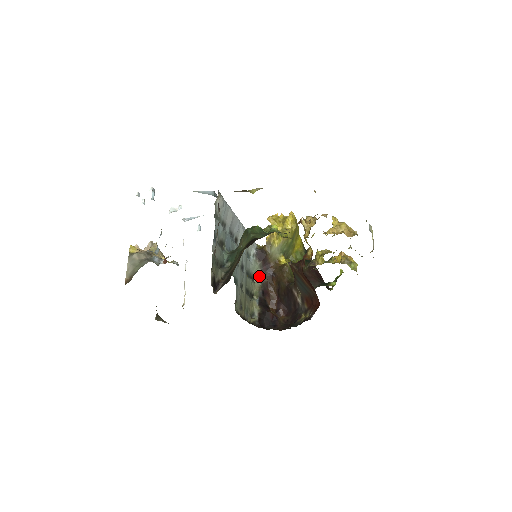
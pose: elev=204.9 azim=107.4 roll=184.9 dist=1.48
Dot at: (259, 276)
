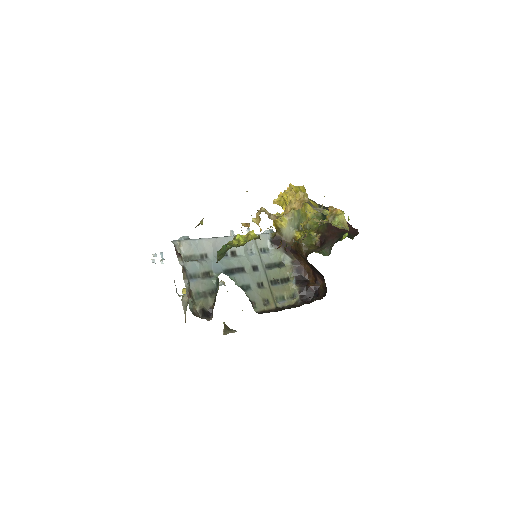
Dot at: (287, 259)
